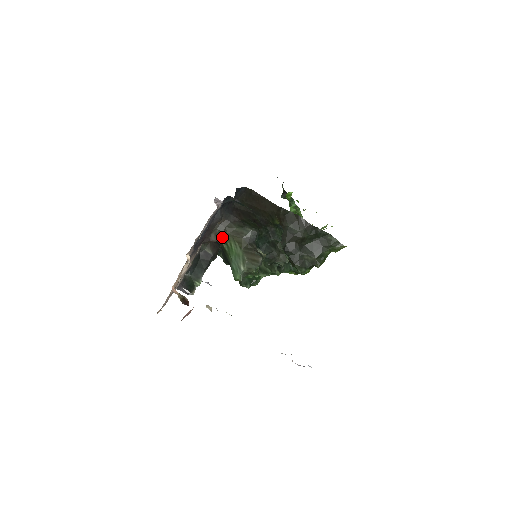
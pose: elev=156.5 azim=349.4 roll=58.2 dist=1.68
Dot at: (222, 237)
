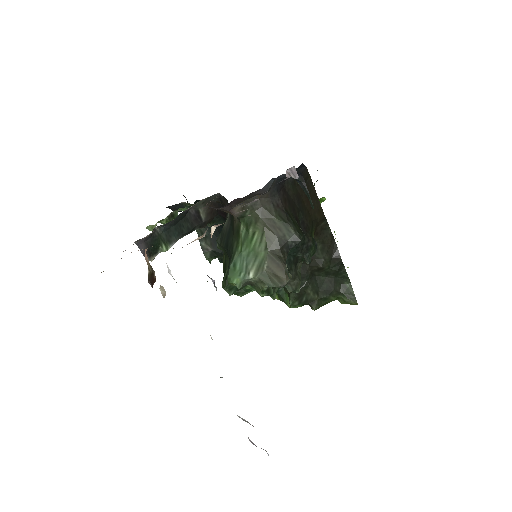
Dot at: (248, 216)
